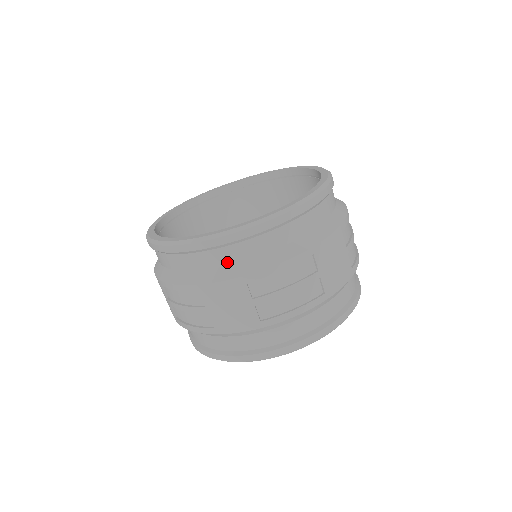
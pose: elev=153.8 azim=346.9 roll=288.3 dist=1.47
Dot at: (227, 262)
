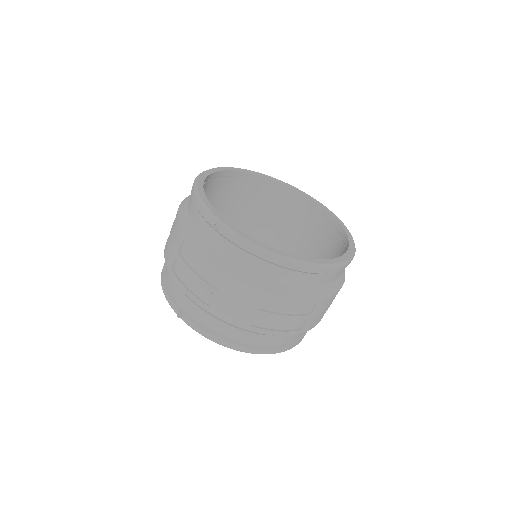
Dot at: (335, 279)
